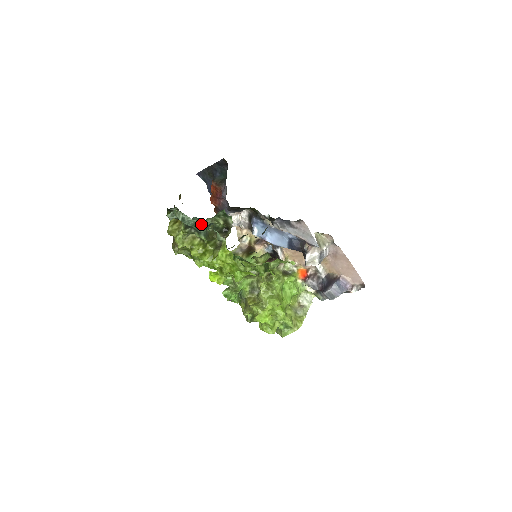
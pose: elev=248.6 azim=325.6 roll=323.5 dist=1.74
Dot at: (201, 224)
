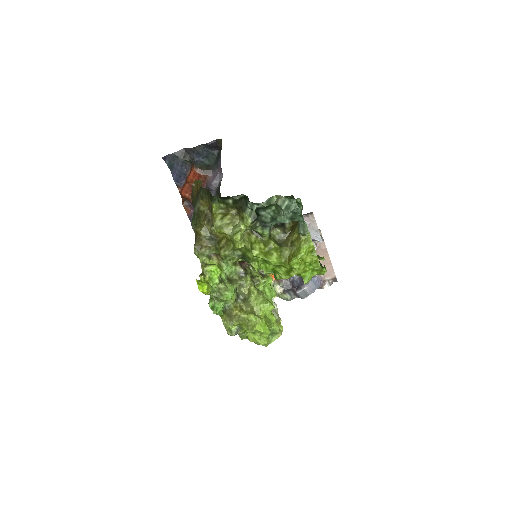
Dot at: (290, 214)
